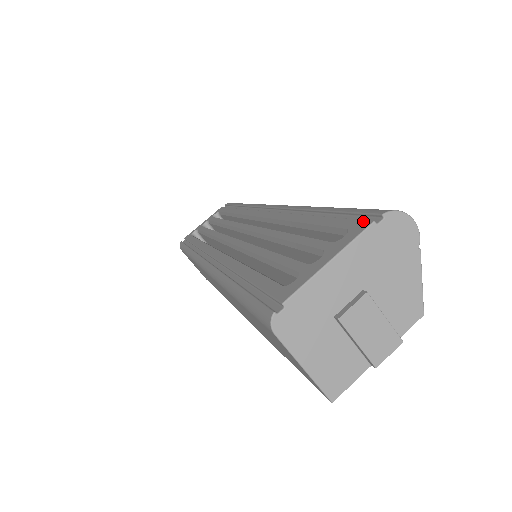
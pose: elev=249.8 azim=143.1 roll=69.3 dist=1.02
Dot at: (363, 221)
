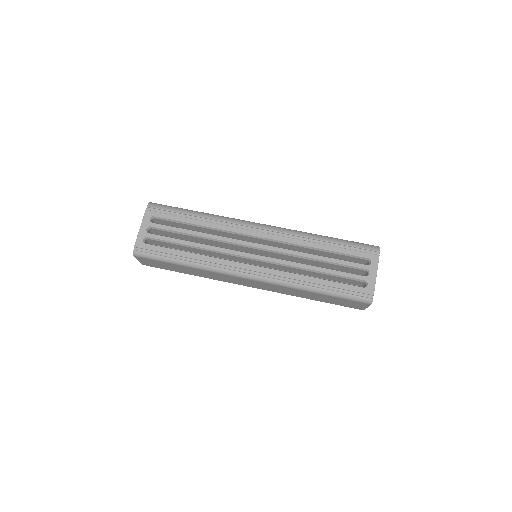
Dot at: (374, 255)
